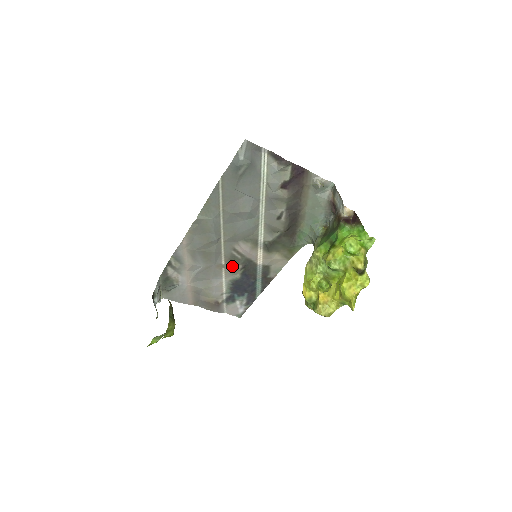
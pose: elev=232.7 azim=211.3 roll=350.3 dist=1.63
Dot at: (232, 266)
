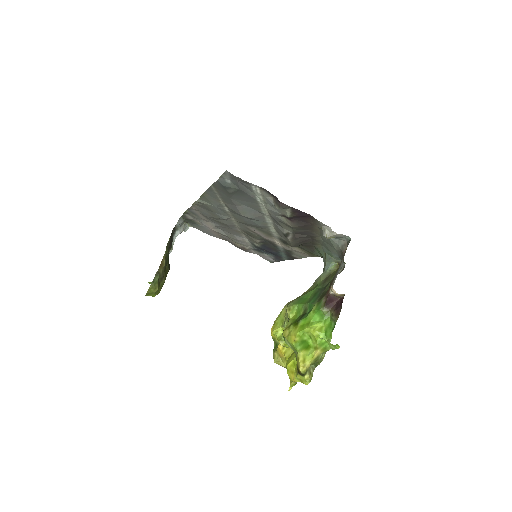
Dot at: (250, 237)
